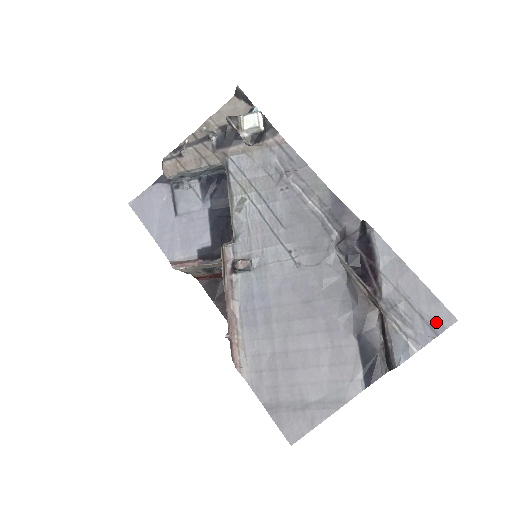
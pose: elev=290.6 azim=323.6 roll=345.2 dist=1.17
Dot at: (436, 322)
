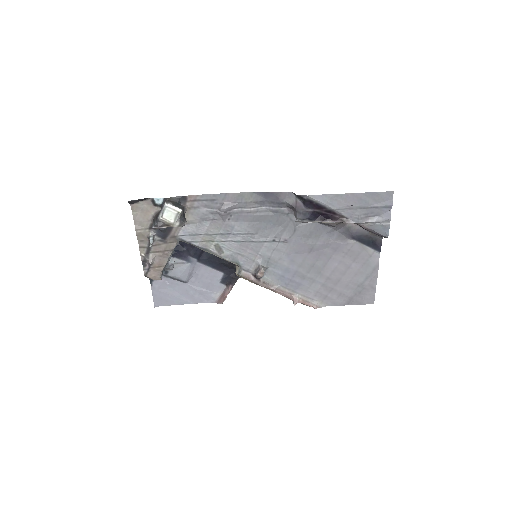
Dot at: (385, 203)
